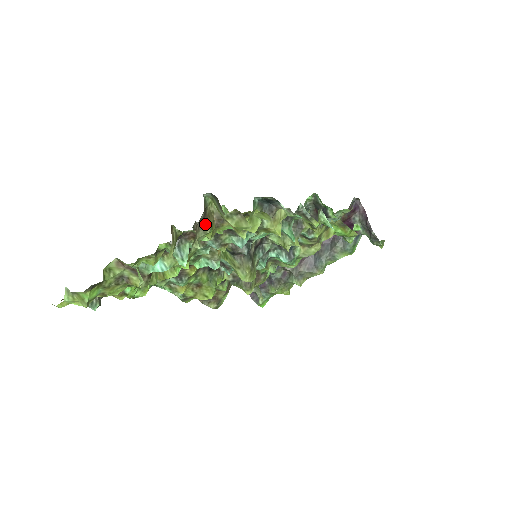
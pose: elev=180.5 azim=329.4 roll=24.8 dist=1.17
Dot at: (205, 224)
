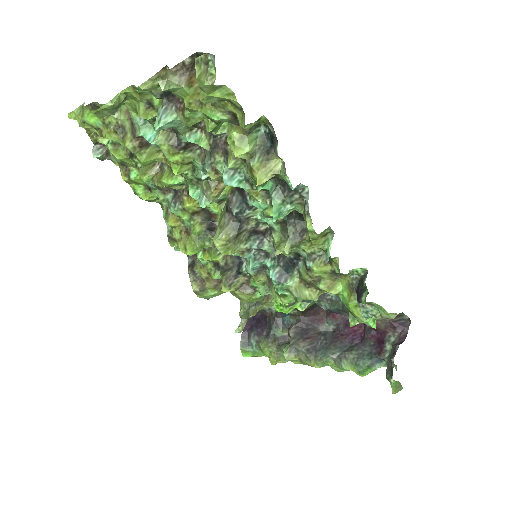
Dot at: (186, 76)
